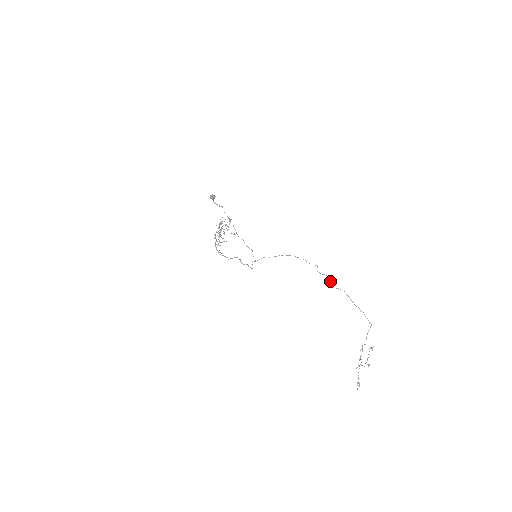
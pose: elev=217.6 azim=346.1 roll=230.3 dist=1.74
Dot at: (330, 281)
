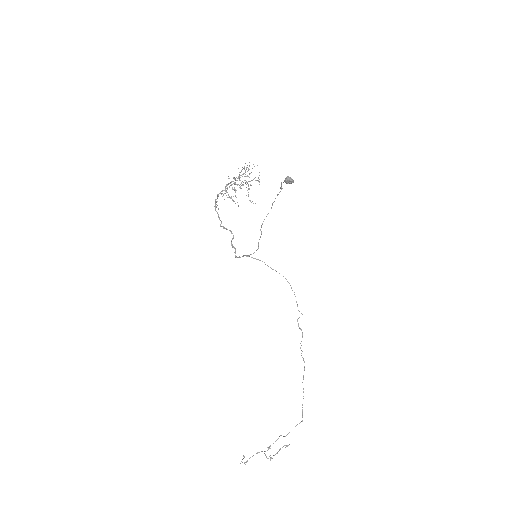
Dot at: occluded
